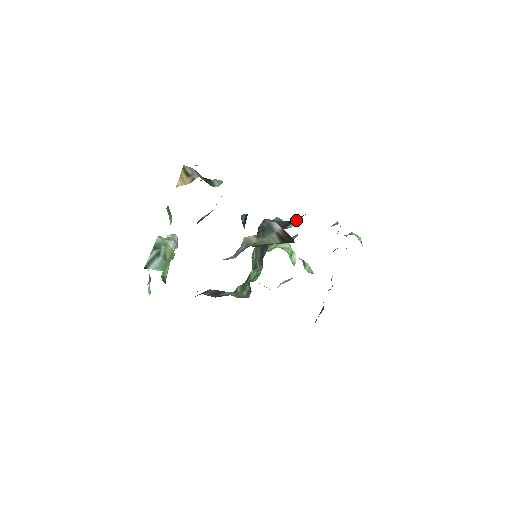
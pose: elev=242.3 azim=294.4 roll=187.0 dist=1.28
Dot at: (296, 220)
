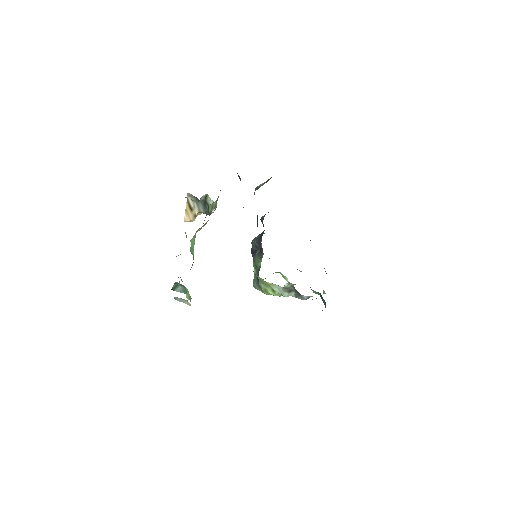
Dot at: occluded
